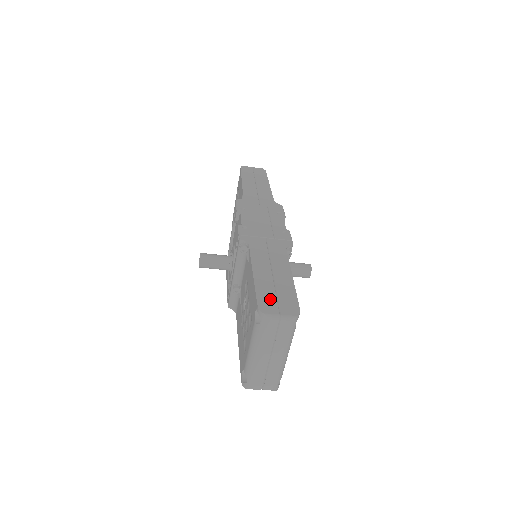
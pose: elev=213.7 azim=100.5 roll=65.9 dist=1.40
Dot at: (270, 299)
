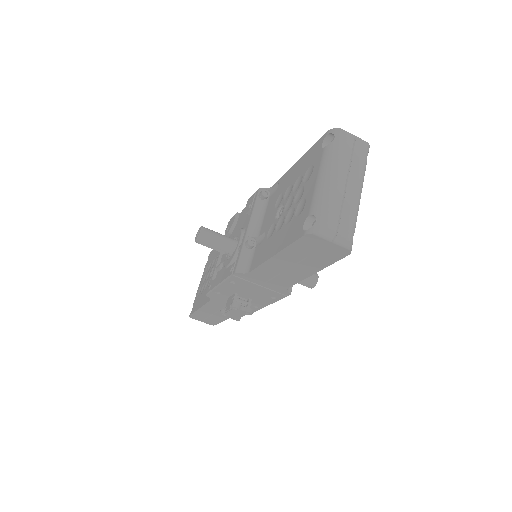
Dot at: occluded
